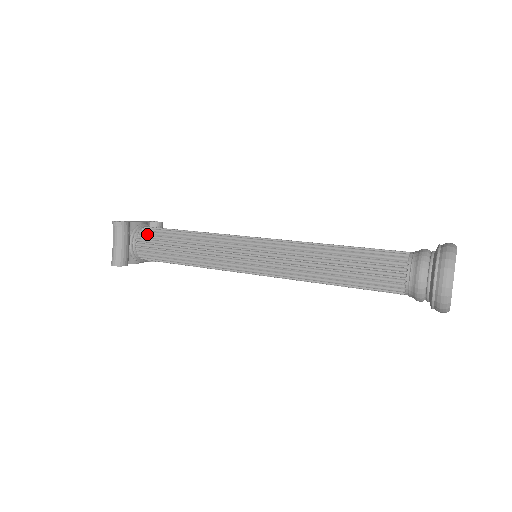
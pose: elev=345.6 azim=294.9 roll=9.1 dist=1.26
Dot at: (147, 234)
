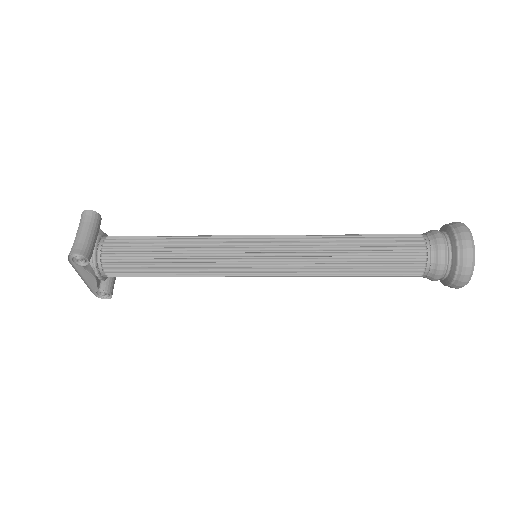
Dot at: (120, 236)
